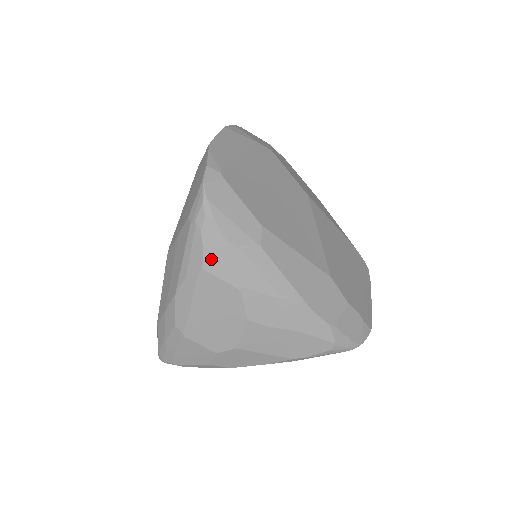
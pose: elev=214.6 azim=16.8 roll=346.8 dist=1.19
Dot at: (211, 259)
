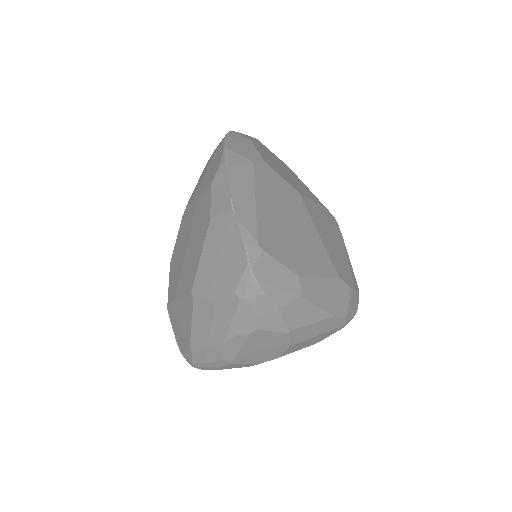
Dot at: (264, 322)
